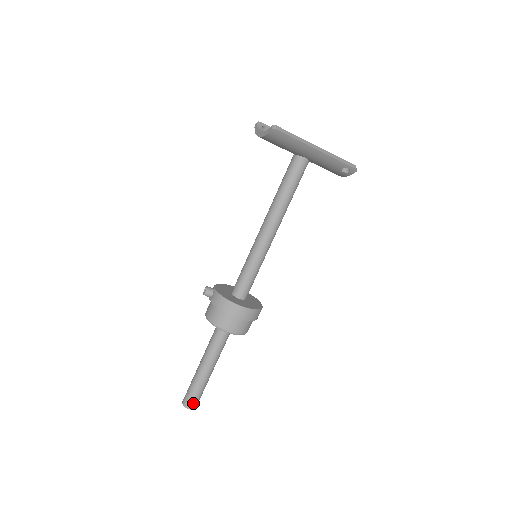
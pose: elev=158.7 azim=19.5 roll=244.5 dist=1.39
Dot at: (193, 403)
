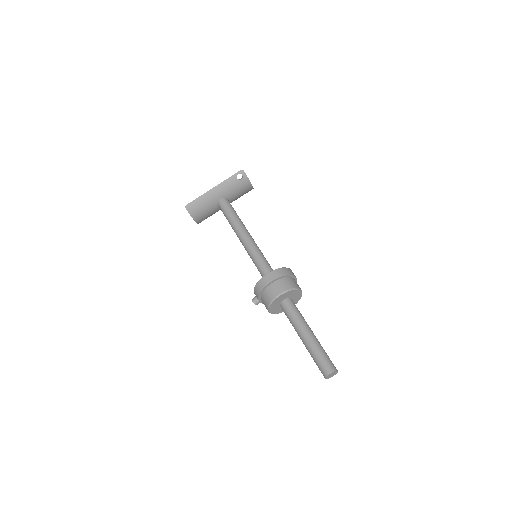
Dot at: (326, 367)
